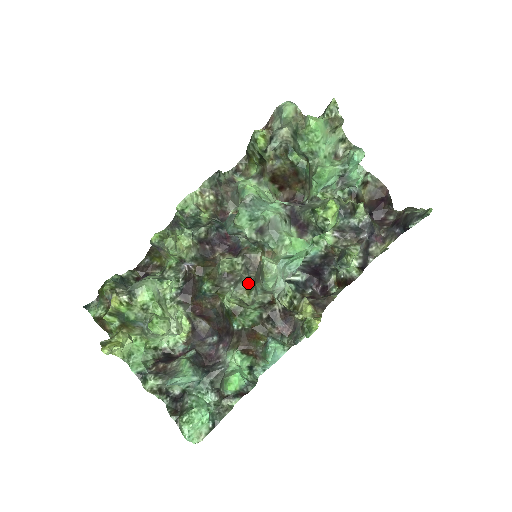
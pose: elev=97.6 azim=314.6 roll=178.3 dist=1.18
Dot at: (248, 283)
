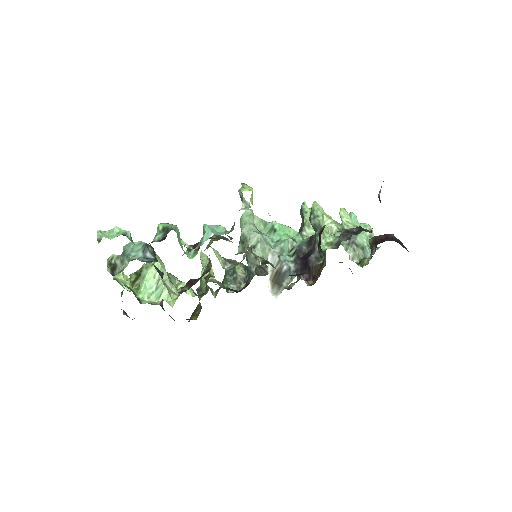
Dot at: occluded
